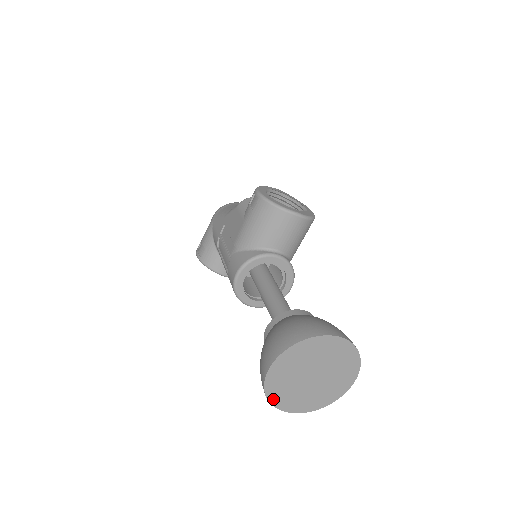
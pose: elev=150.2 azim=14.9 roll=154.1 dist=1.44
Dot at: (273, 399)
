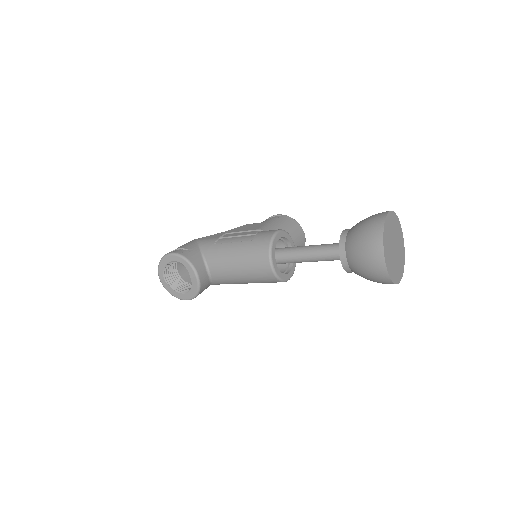
Dot at: (384, 238)
